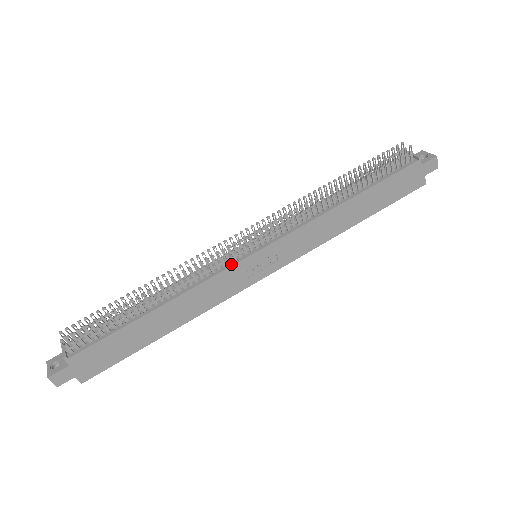
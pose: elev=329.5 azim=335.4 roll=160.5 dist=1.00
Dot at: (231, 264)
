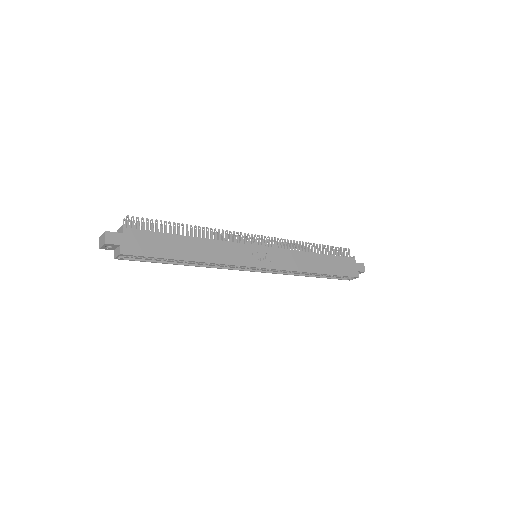
Dot at: (243, 244)
